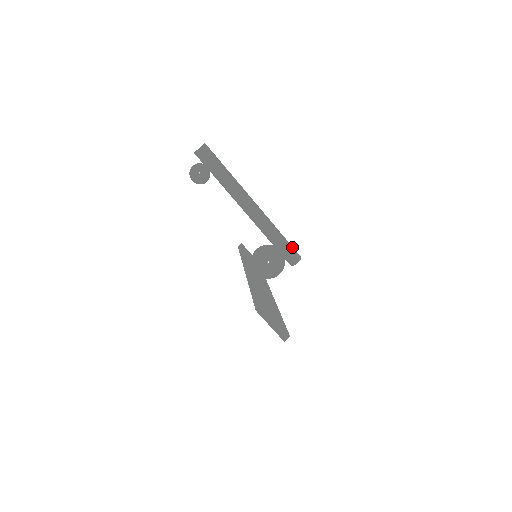
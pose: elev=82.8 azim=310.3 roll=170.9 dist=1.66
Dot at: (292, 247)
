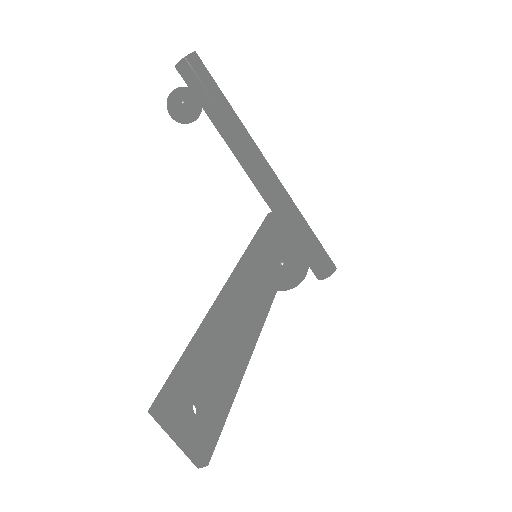
Dot at: (322, 251)
